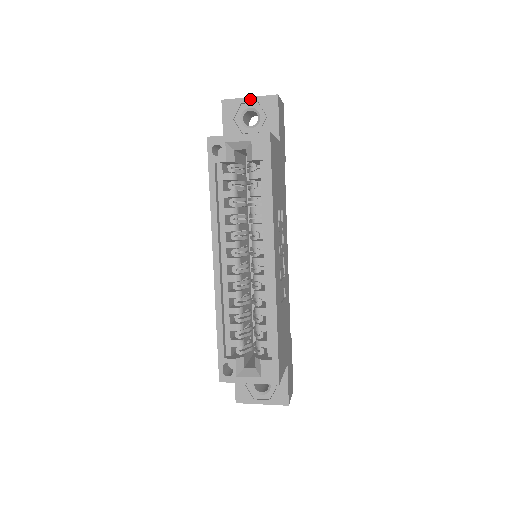
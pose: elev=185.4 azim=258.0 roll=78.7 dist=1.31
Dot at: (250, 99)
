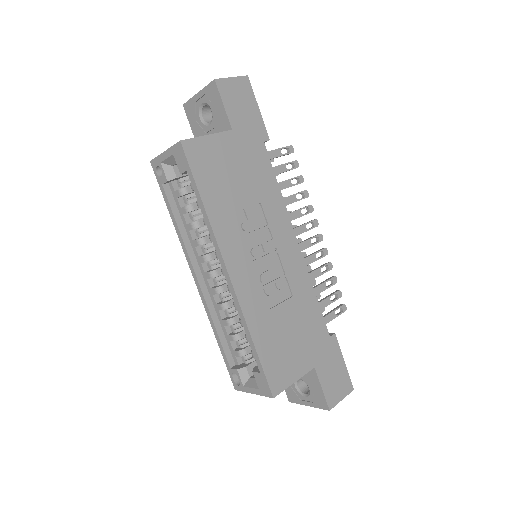
Dot at: (199, 94)
